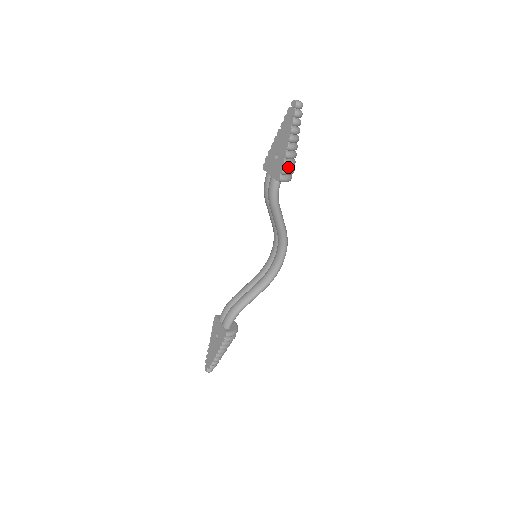
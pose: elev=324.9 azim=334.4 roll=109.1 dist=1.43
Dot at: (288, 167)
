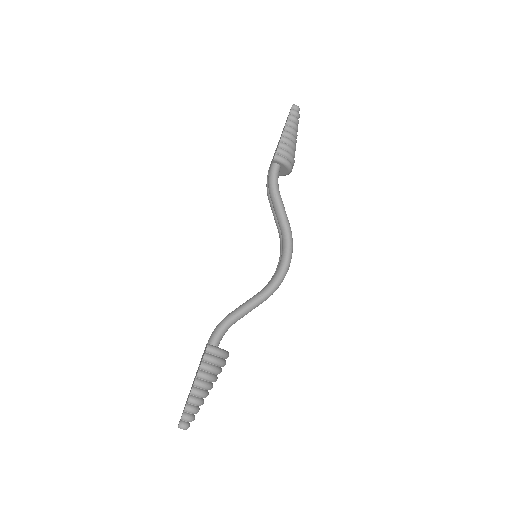
Dot at: (285, 150)
